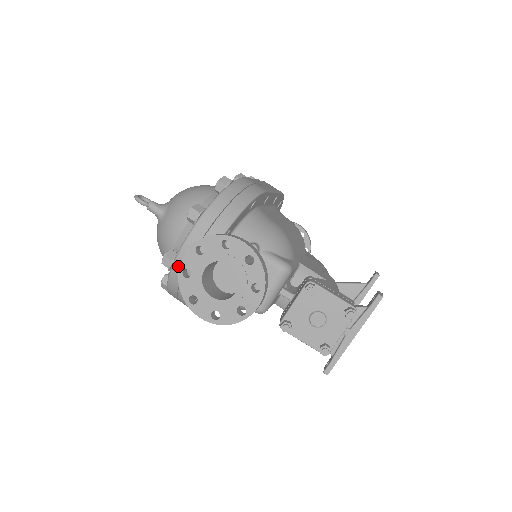
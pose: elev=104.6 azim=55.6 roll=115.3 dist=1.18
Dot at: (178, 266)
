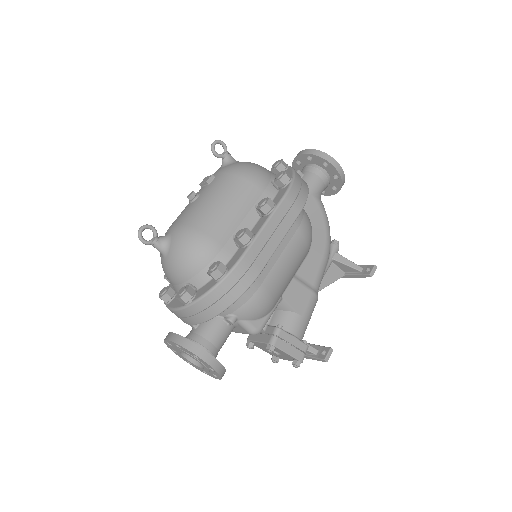
Dot at: occluded
